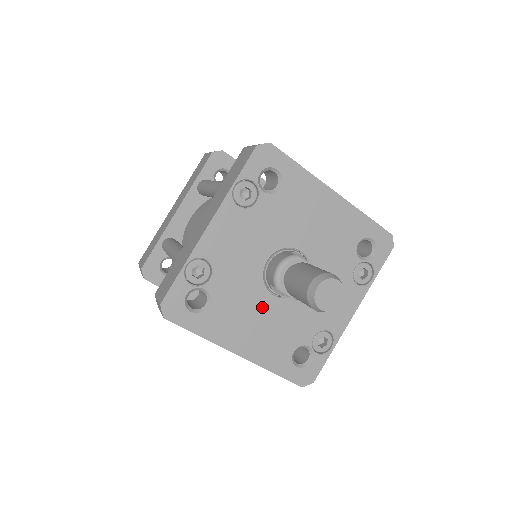
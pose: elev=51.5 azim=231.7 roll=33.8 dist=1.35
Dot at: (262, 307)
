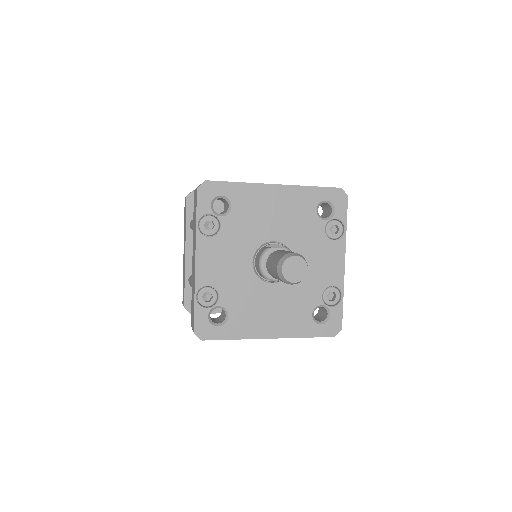
Dot at: (268, 296)
